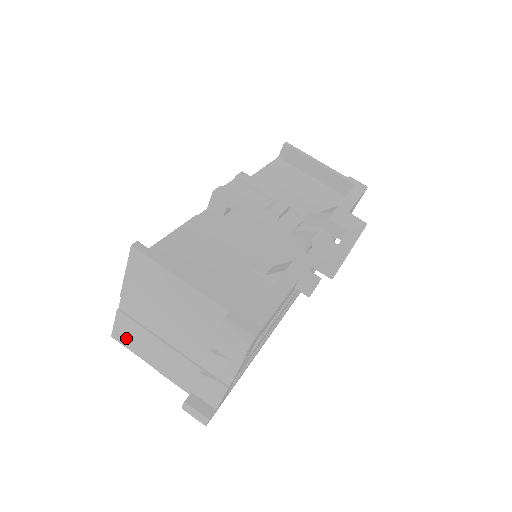
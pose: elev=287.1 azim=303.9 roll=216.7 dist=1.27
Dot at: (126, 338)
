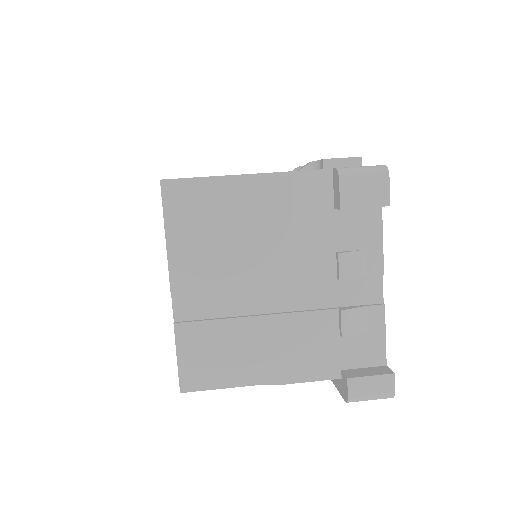
Dot at: (206, 369)
